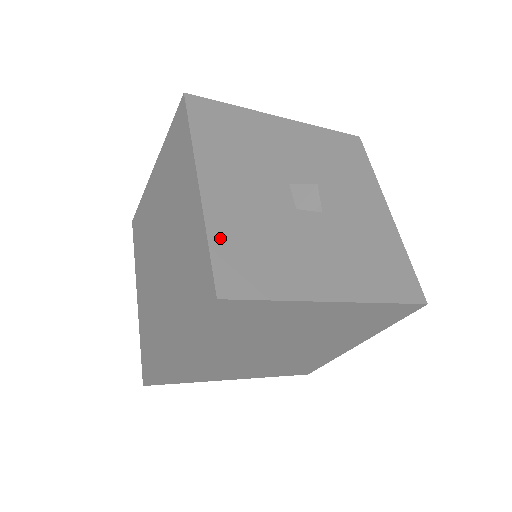
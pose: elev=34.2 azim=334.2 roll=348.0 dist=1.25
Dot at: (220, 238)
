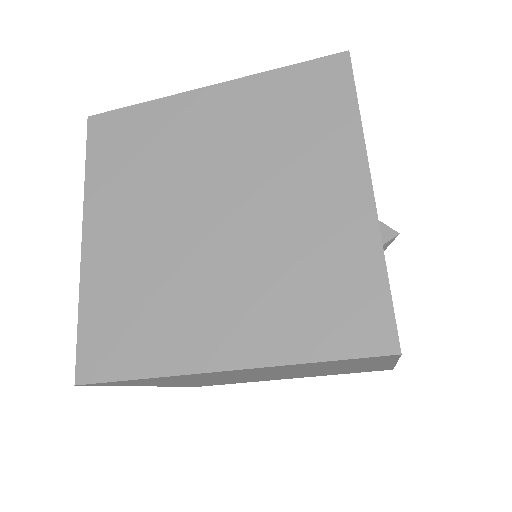
Dot at: occluded
